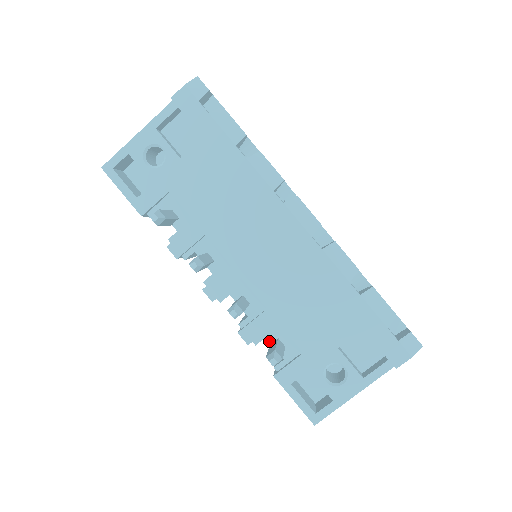
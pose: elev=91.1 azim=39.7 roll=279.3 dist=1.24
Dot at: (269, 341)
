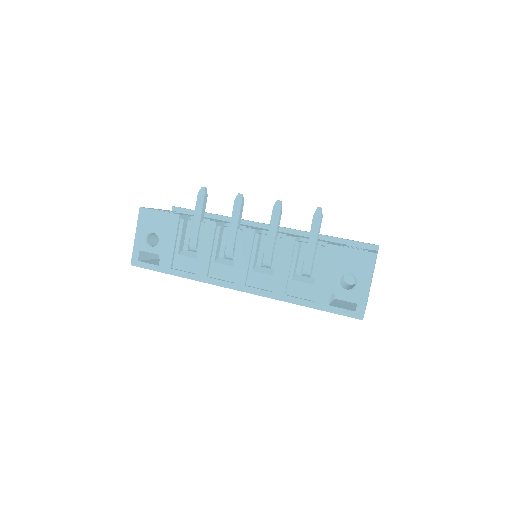
Dot at: (305, 242)
